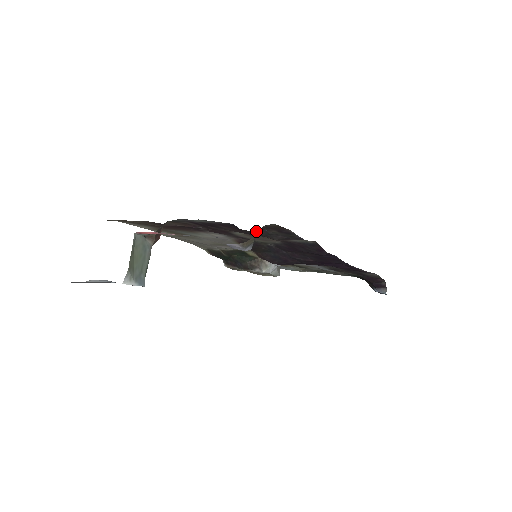
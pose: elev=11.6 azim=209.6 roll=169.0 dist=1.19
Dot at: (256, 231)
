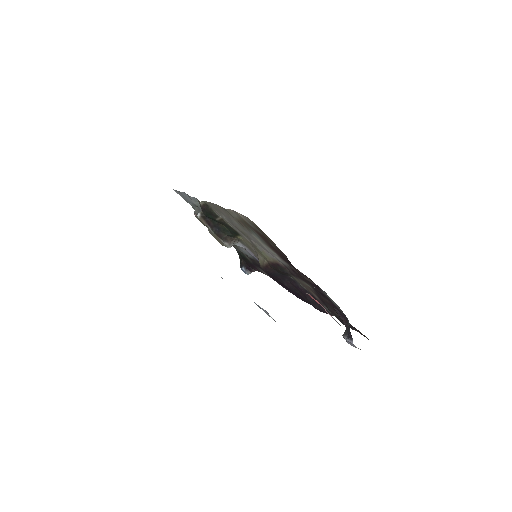
Dot at: occluded
